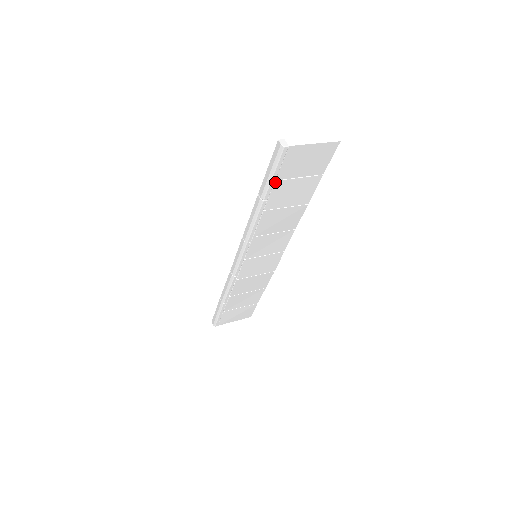
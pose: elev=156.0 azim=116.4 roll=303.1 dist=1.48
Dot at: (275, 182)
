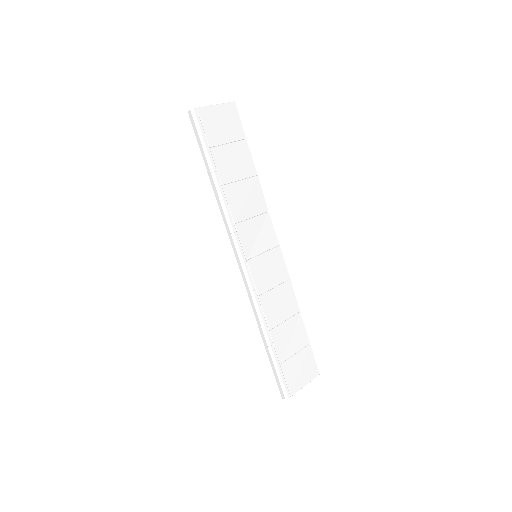
Dot at: (211, 150)
